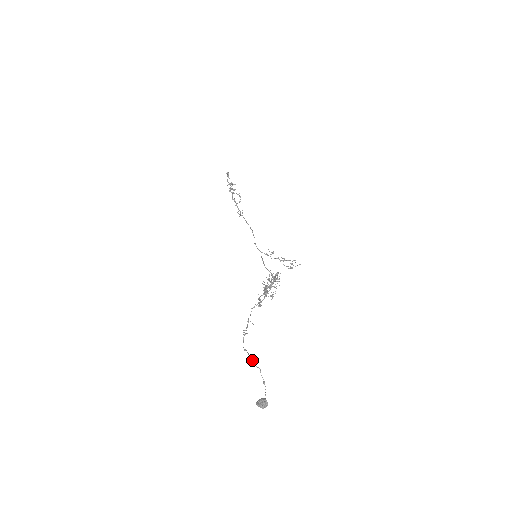
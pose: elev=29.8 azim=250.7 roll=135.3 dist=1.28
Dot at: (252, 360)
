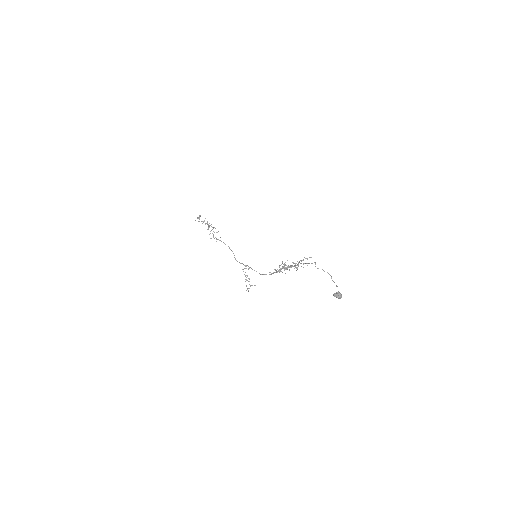
Dot at: occluded
